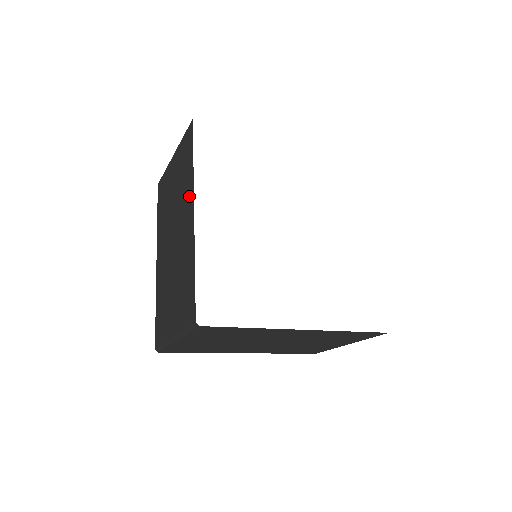
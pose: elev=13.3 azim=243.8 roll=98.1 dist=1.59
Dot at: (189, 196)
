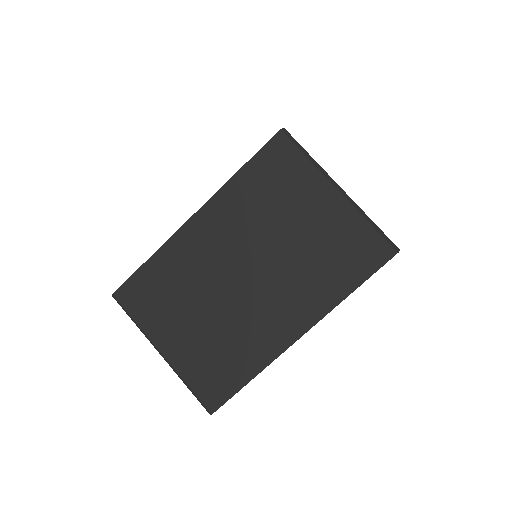
Dot at: (310, 308)
